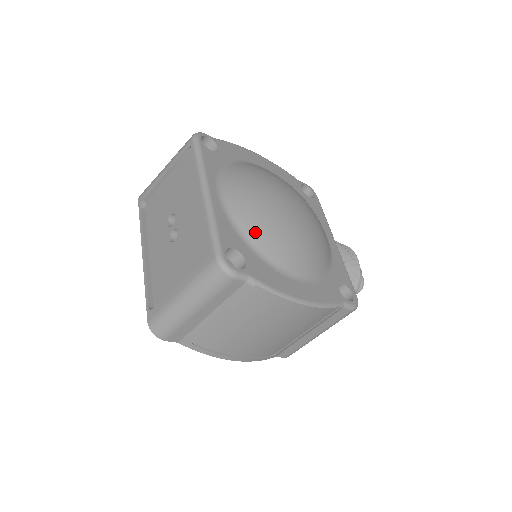
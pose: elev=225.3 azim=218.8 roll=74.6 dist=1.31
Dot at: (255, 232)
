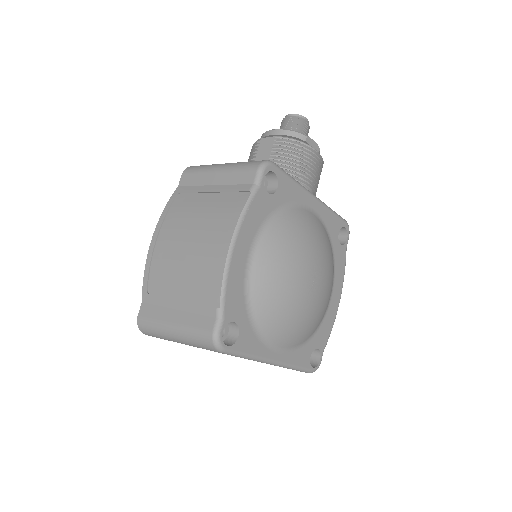
Dot at: (311, 333)
